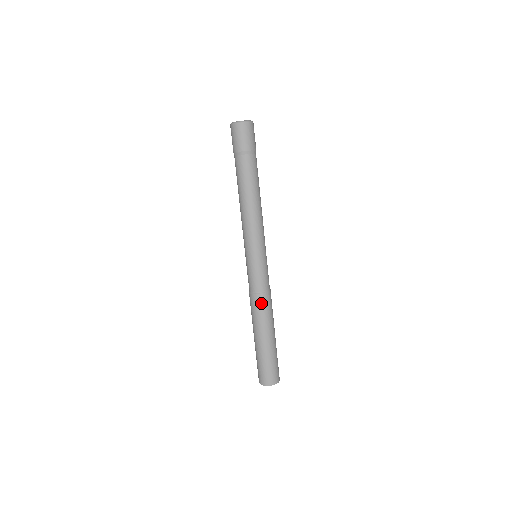
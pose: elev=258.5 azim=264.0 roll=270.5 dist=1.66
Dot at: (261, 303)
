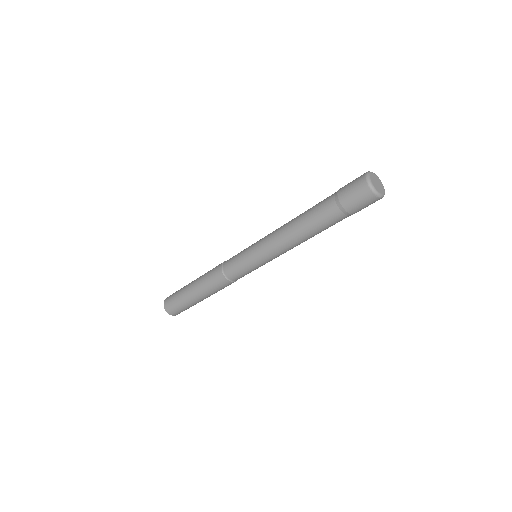
Dot at: (219, 281)
